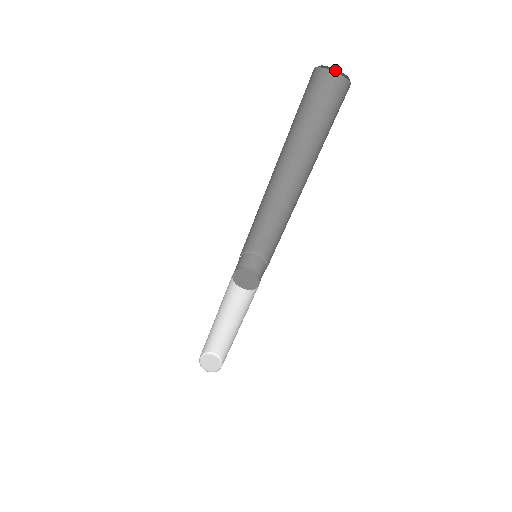
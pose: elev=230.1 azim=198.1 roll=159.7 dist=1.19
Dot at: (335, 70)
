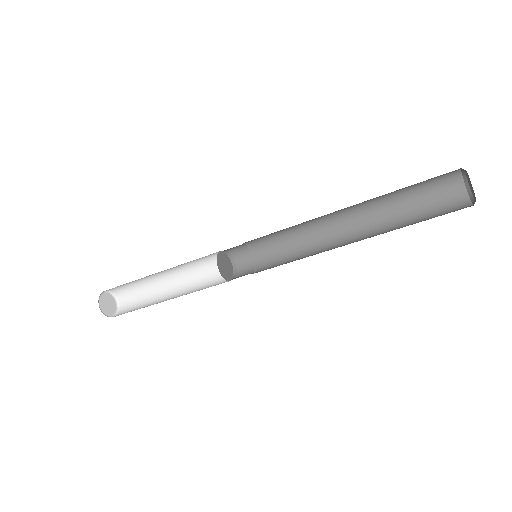
Dot at: (469, 190)
